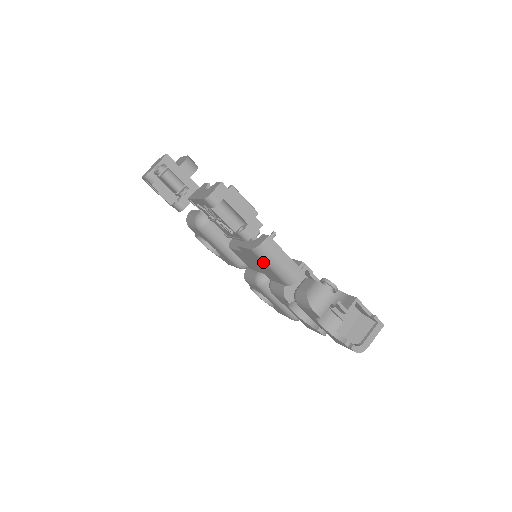
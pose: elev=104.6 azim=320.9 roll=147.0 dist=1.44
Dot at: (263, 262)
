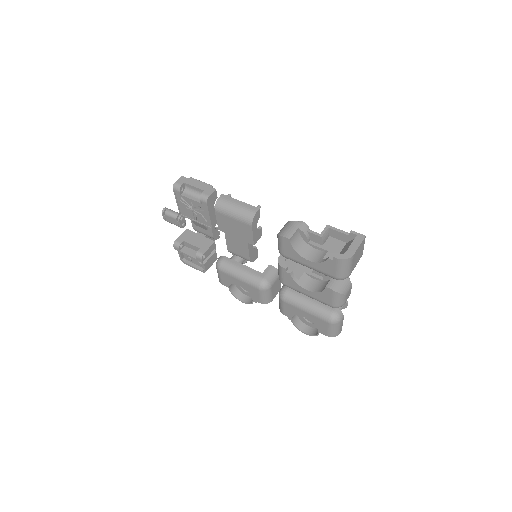
Dot at: (227, 216)
